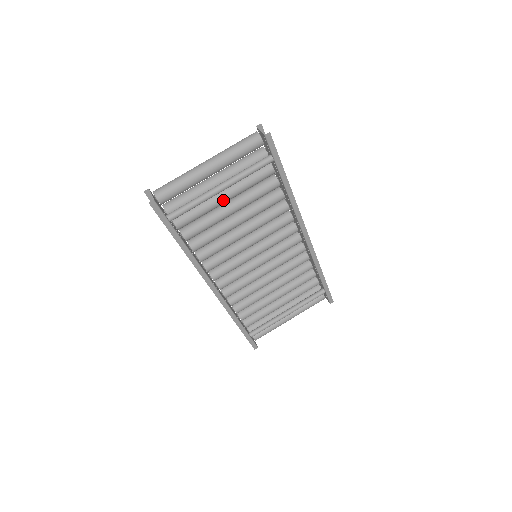
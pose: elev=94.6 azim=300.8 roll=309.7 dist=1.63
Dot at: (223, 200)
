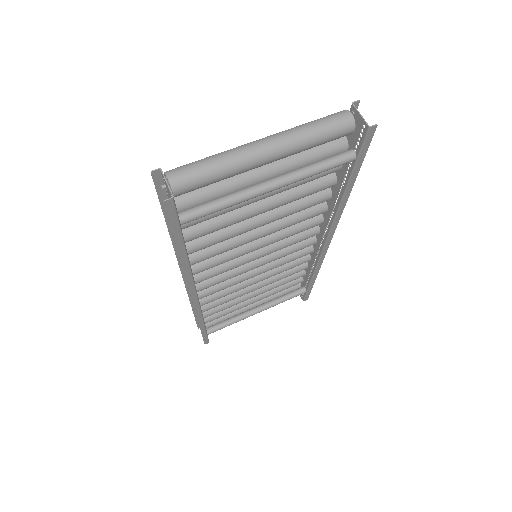
Dot at: (261, 197)
